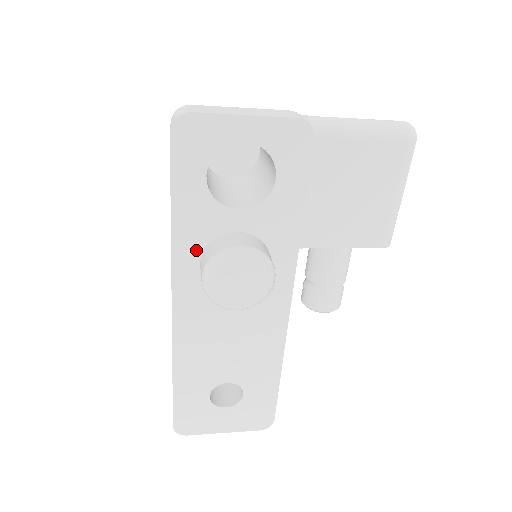
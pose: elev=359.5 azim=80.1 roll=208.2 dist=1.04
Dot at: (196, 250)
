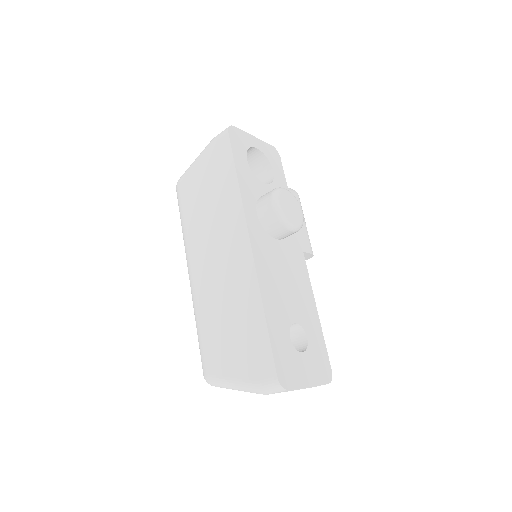
Dot at: (253, 203)
